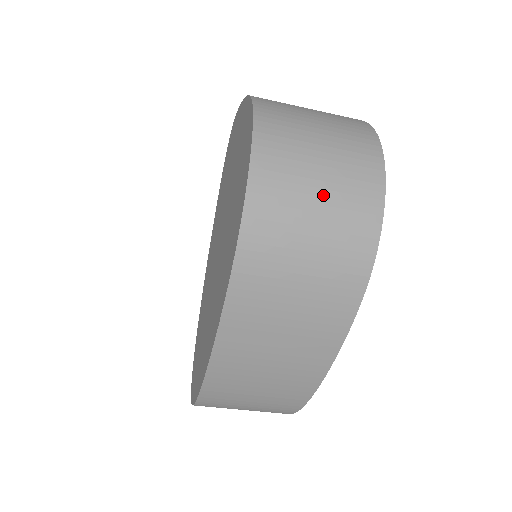
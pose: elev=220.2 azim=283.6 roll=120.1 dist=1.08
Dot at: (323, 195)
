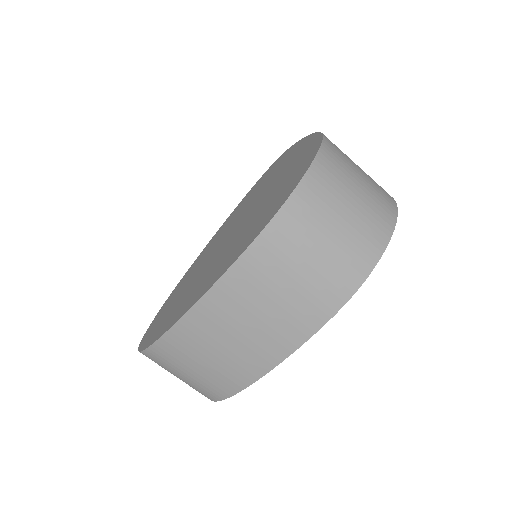
Dot at: (347, 220)
